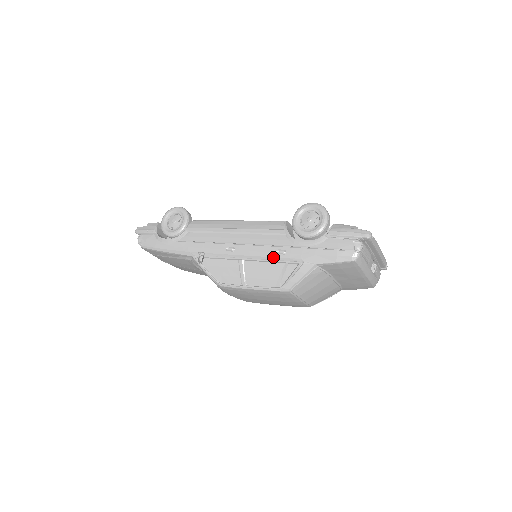
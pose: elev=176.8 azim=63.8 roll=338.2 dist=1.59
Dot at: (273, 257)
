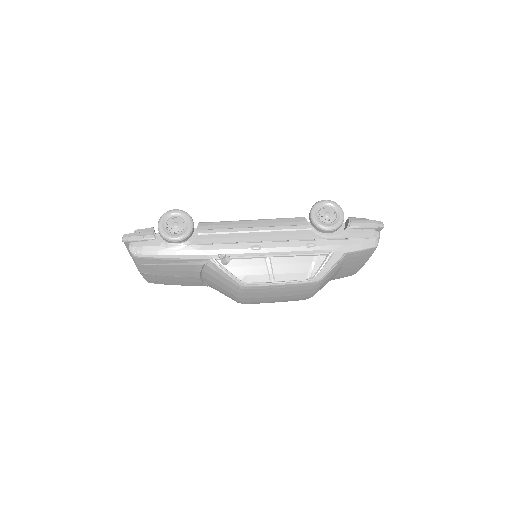
Dot at: (303, 251)
